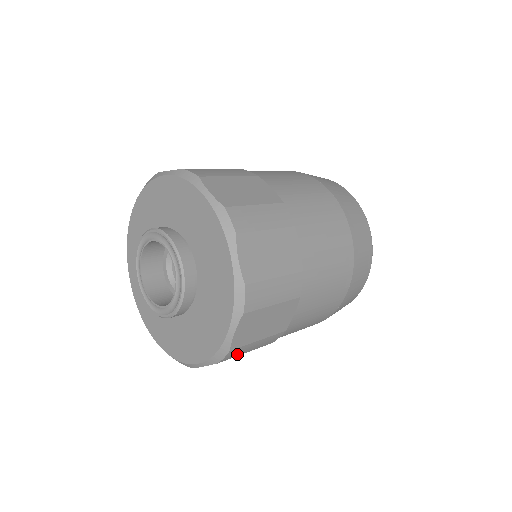
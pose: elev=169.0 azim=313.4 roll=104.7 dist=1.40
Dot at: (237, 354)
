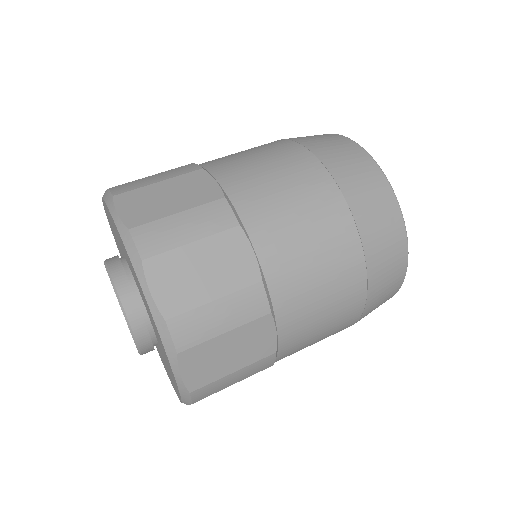
Dot at: occluded
